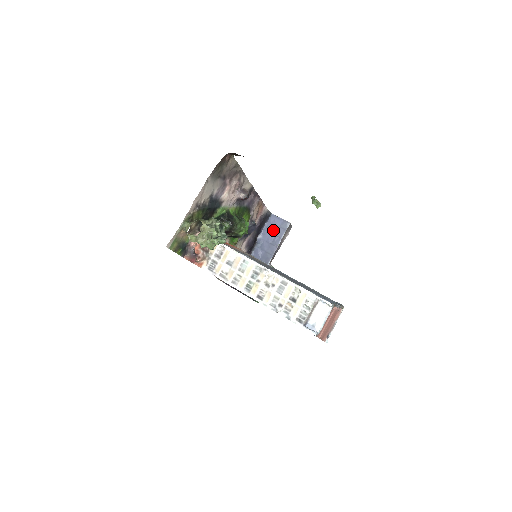
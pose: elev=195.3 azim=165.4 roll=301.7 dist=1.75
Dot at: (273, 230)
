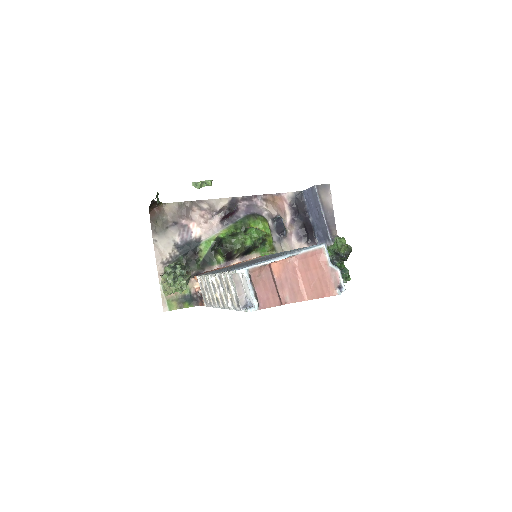
Dot at: (312, 204)
